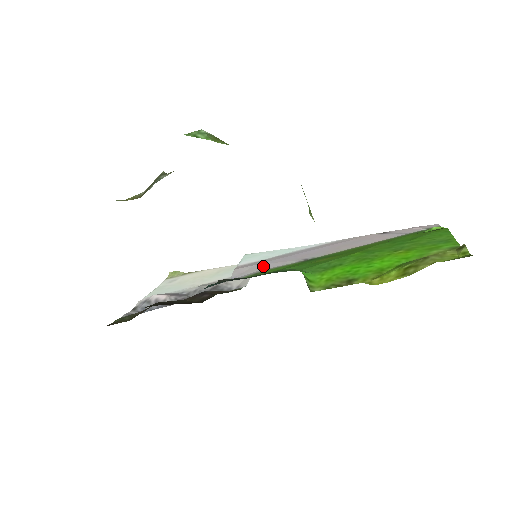
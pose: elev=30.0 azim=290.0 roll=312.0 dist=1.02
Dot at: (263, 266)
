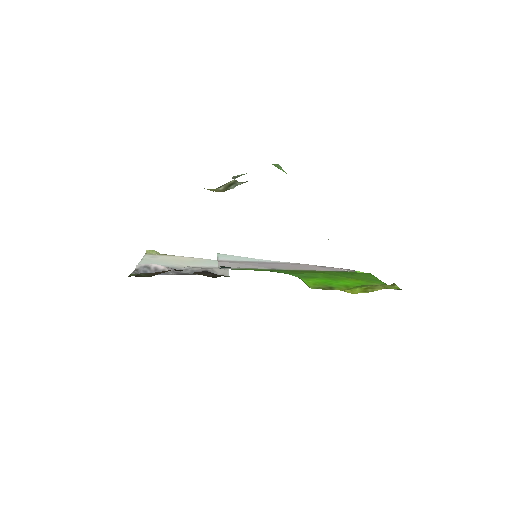
Dot at: (242, 265)
